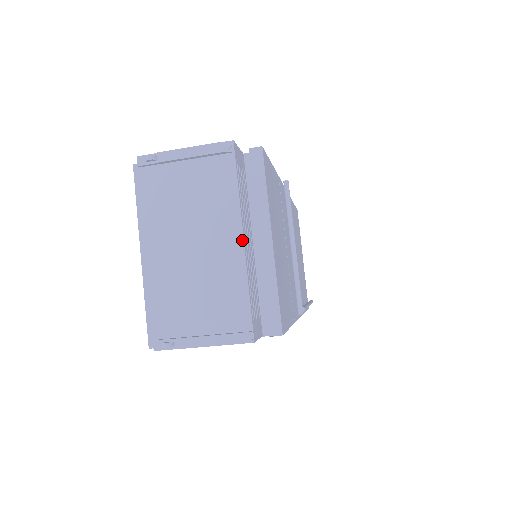
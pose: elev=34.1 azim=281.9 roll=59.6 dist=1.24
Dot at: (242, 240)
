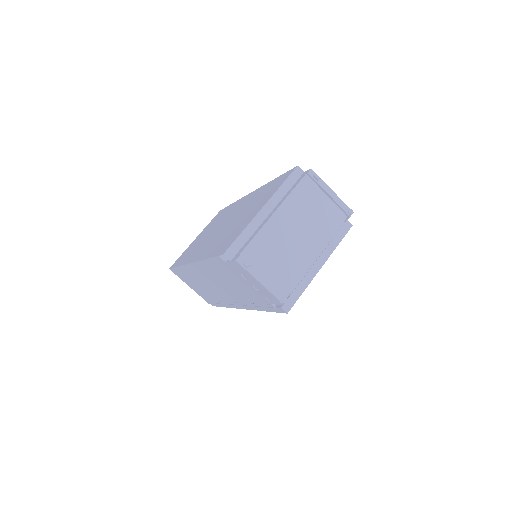
Dot at: (320, 256)
